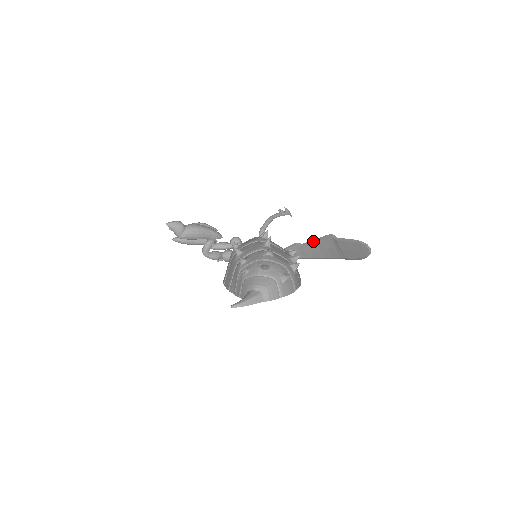
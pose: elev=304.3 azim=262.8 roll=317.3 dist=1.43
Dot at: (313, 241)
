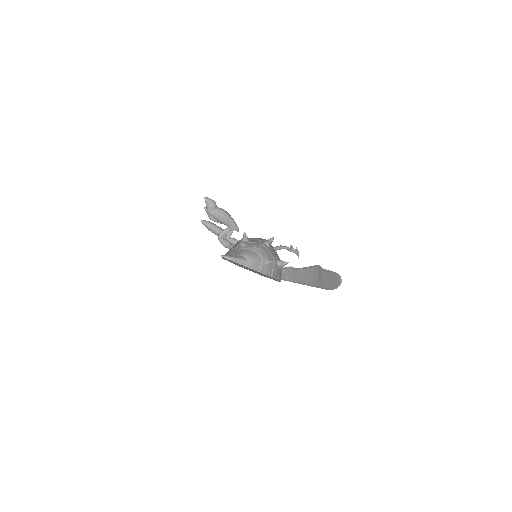
Dot at: (304, 268)
